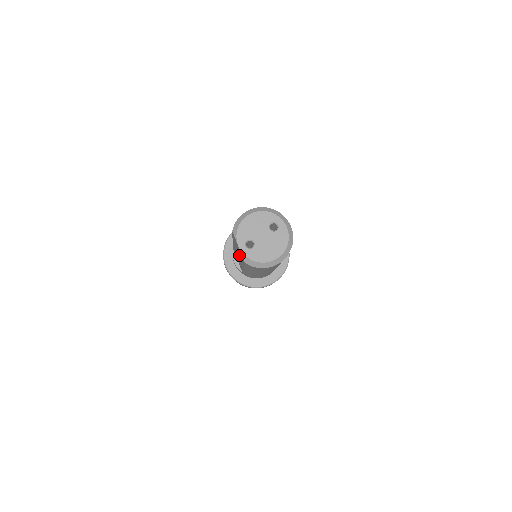
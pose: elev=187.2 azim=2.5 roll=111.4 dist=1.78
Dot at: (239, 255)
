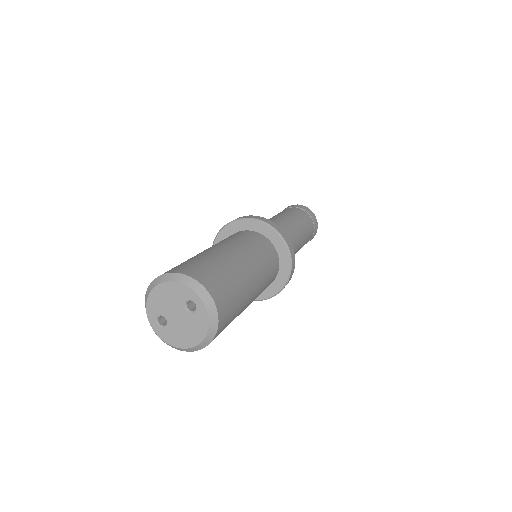
Dot at: occluded
